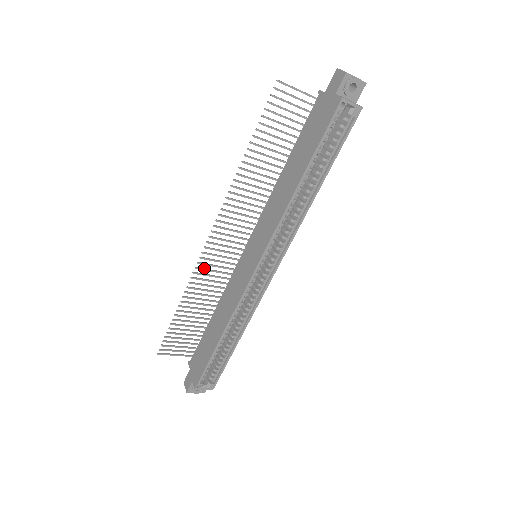
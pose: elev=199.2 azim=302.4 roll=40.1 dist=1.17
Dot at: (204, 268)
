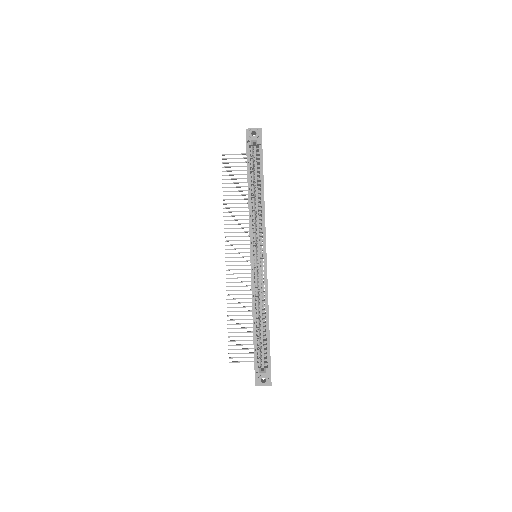
Dot at: (233, 282)
